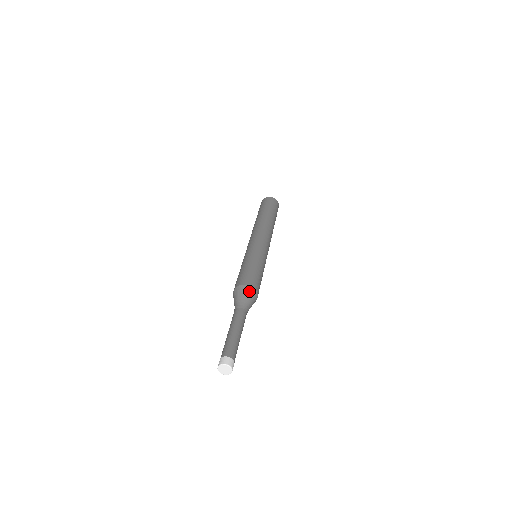
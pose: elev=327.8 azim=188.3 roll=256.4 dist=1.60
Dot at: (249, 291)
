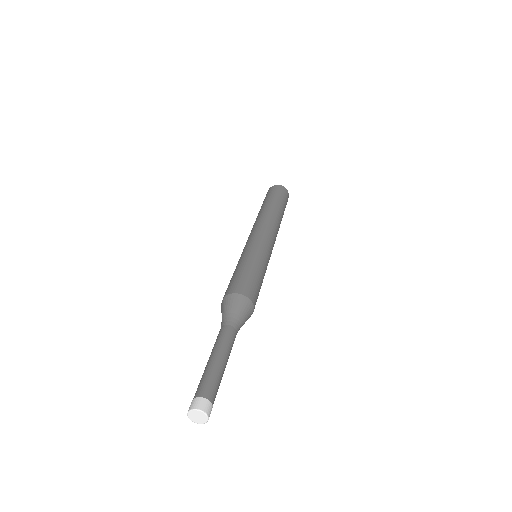
Dot at: (244, 304)
